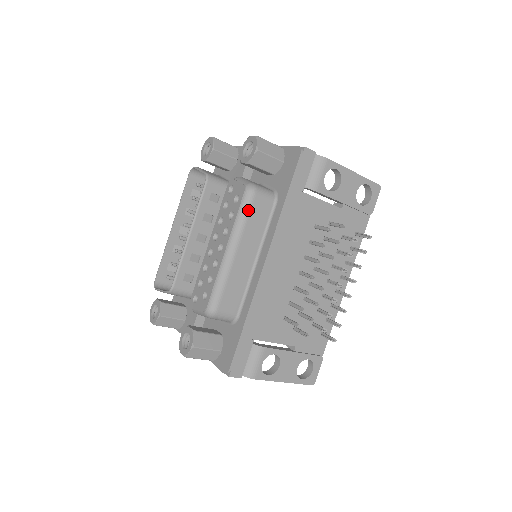
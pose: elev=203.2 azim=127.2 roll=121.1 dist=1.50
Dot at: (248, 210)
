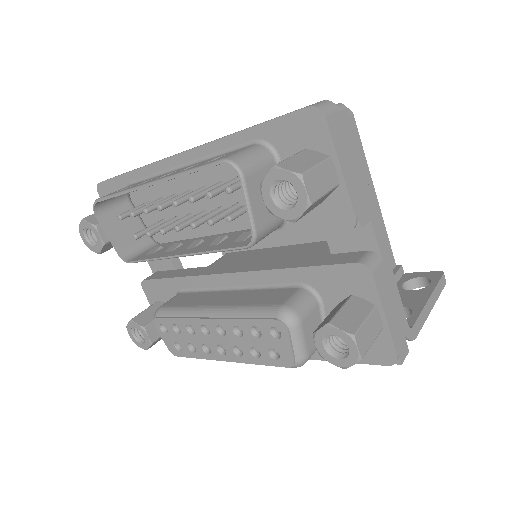
Dot at: occluded
